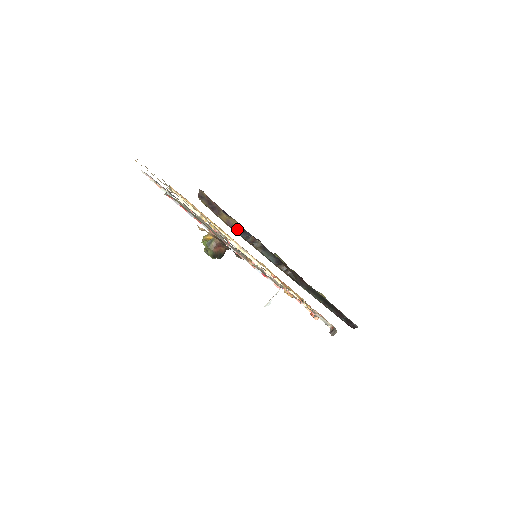
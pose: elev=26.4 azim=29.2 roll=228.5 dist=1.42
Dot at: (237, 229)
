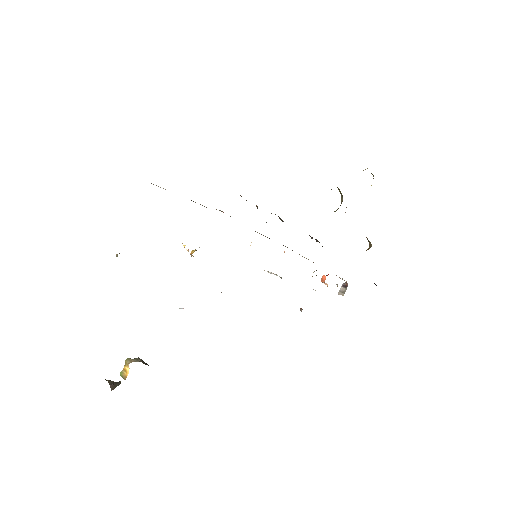
Dot at: occluded
